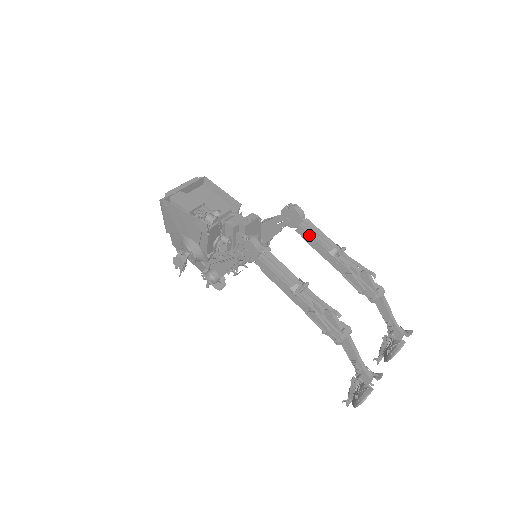
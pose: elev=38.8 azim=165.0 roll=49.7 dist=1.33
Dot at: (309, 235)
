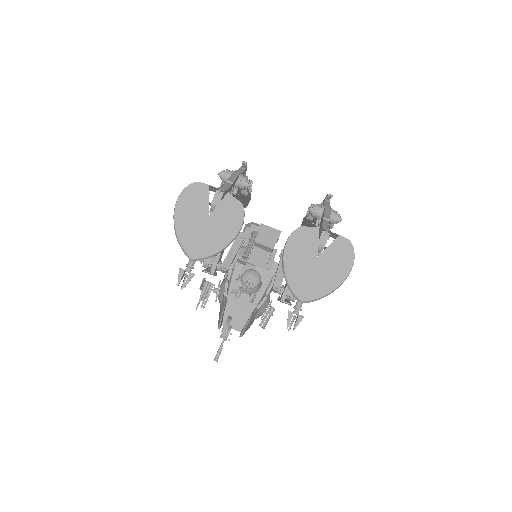
Dot at: occluded
